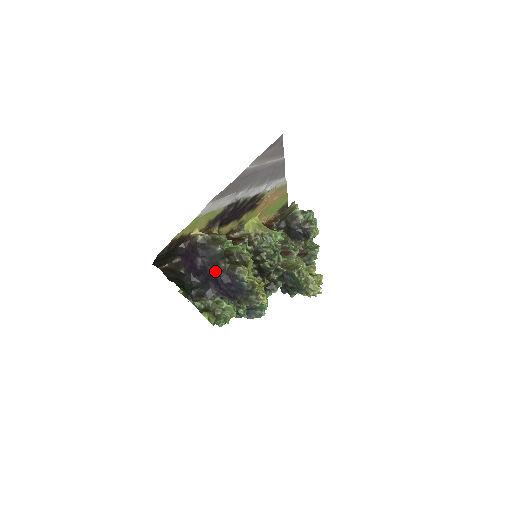
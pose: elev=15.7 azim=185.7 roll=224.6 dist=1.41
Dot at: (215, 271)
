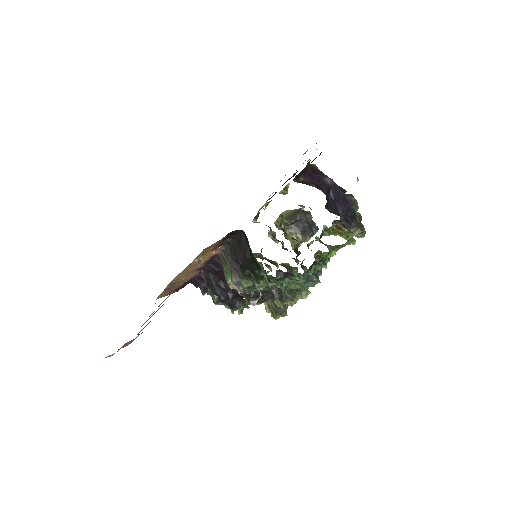
Dot at: (343, 191)
